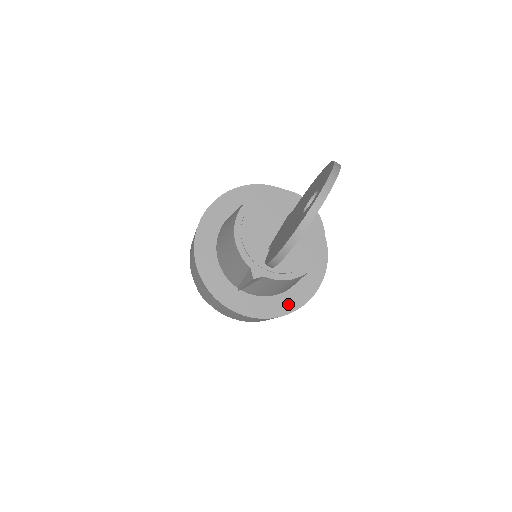
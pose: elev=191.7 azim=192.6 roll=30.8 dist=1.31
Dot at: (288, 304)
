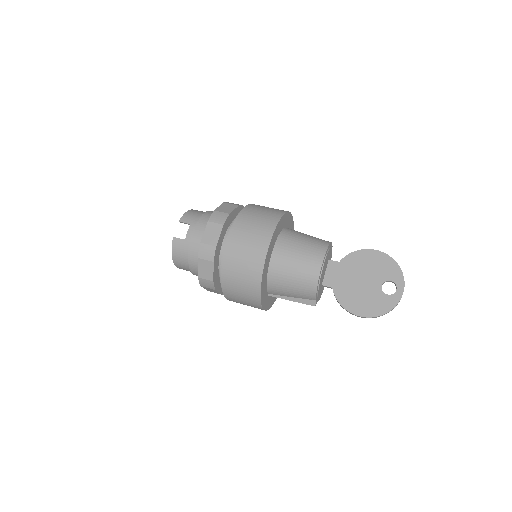
Dot at: occluded
